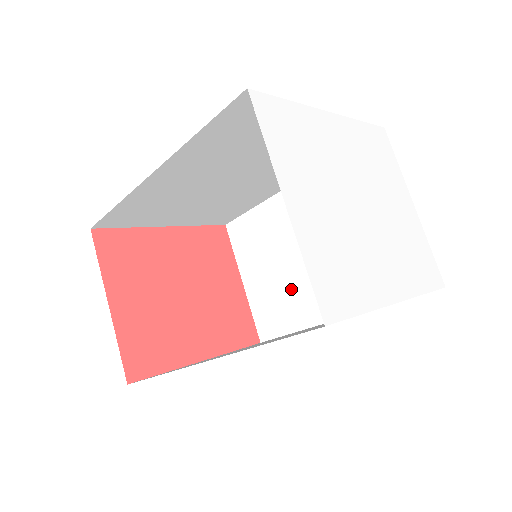
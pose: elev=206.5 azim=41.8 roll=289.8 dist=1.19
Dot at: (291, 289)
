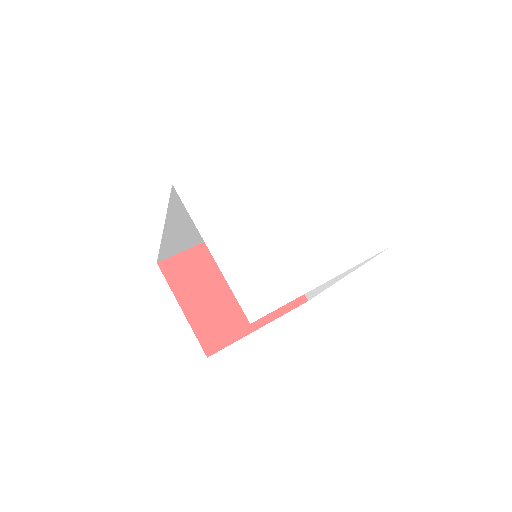
Dot at: occluded
